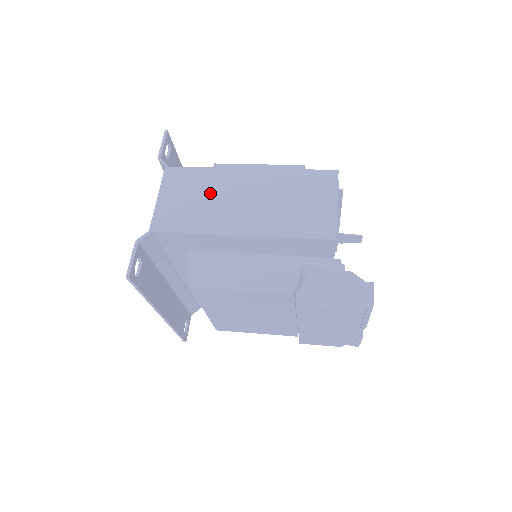
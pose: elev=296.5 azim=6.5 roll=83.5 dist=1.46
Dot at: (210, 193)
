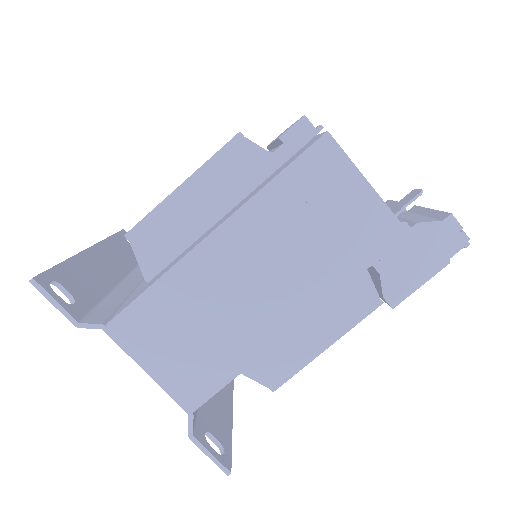
Dot at: (202, 311)
